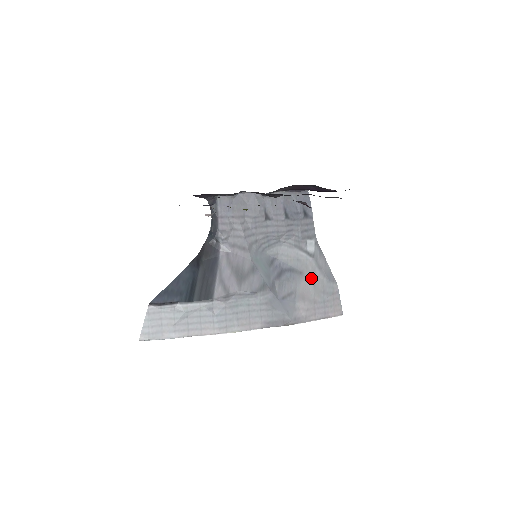
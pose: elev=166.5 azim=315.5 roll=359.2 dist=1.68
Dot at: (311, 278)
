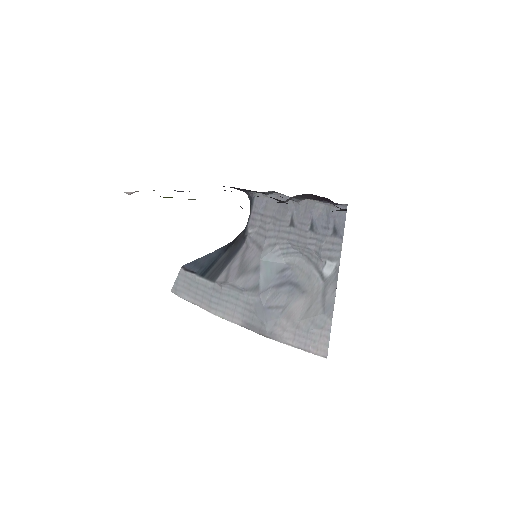
Dot at: (309, 301)
